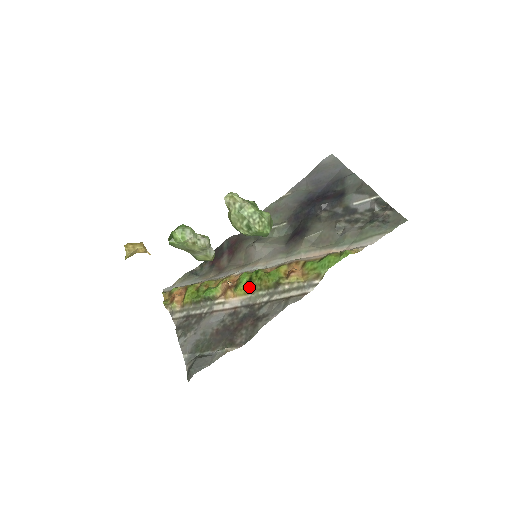
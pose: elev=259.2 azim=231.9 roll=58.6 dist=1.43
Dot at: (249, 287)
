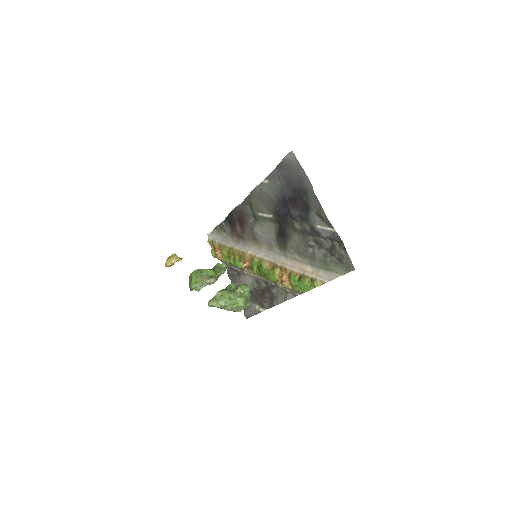
Dot at: (260, 275)
